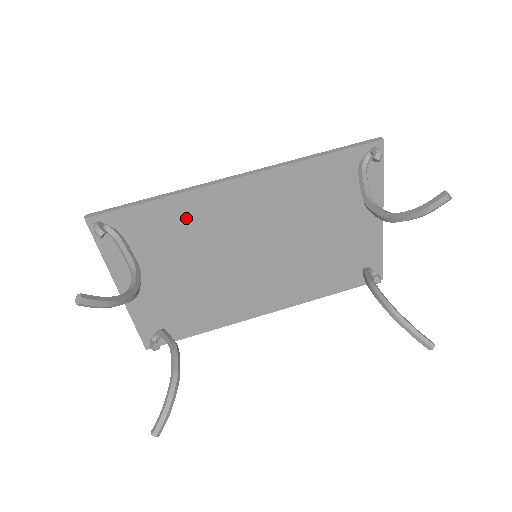
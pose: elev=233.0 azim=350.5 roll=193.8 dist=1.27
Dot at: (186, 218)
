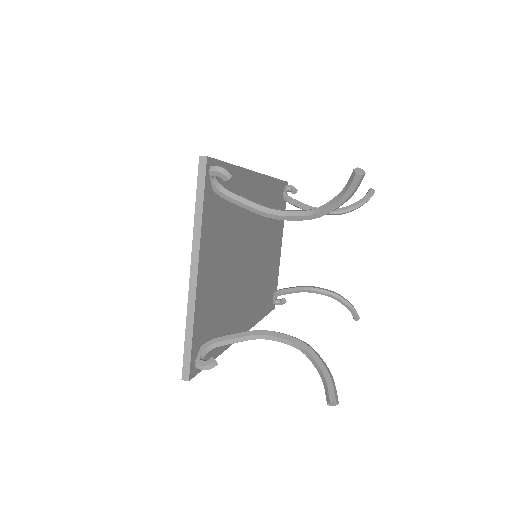
Dot at: occluded
